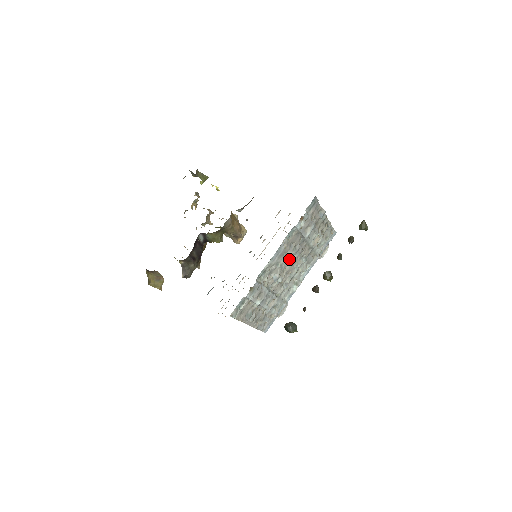
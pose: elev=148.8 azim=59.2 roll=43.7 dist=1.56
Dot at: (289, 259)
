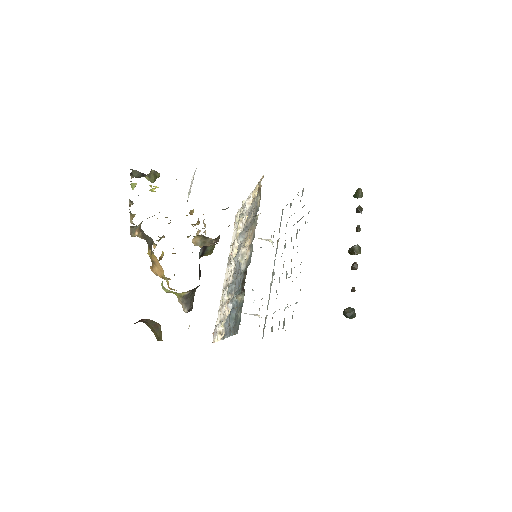
Dot at: (293, 248)
